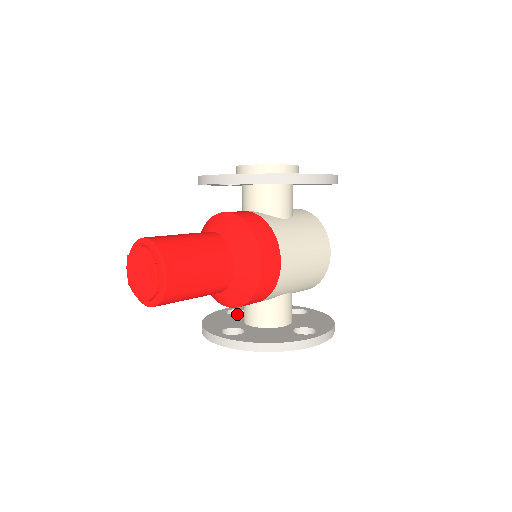
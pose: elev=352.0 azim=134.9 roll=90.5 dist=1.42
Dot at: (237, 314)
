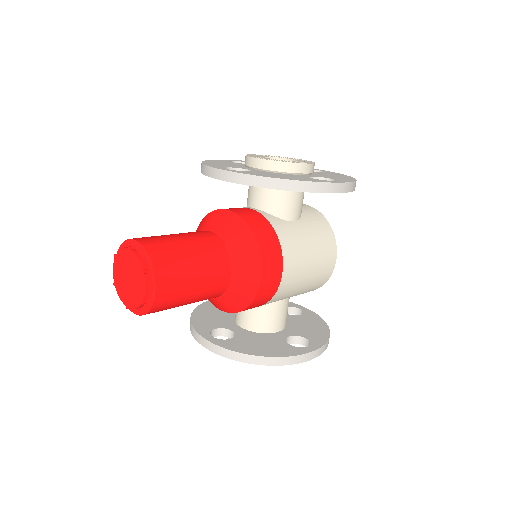
Dot at: occluded
